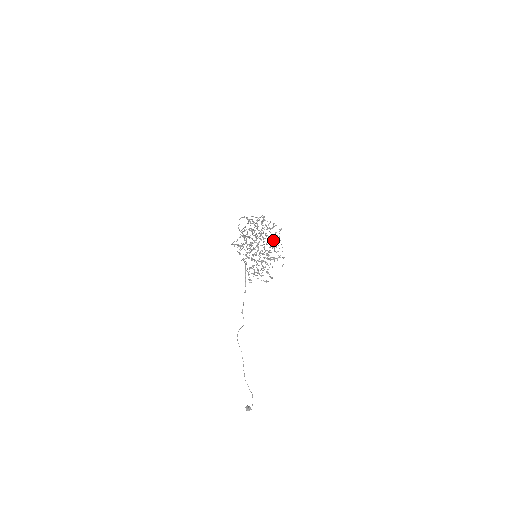
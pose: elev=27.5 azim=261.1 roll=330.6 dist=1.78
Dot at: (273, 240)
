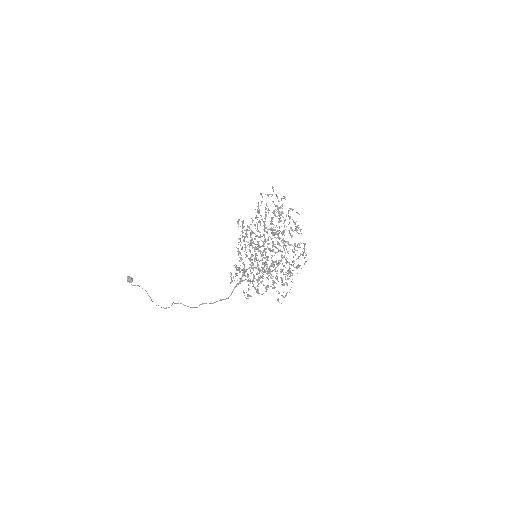
Dot at: (291, 273)
